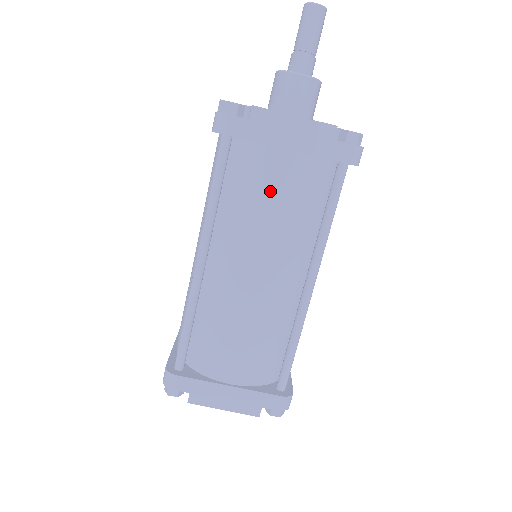
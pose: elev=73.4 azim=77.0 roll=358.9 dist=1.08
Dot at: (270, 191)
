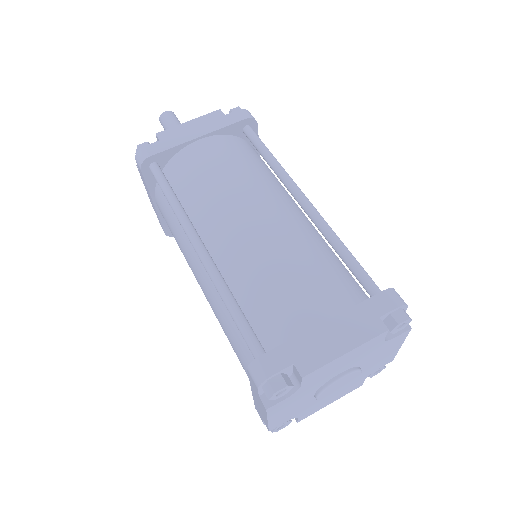
Dot at: (210, 165)
